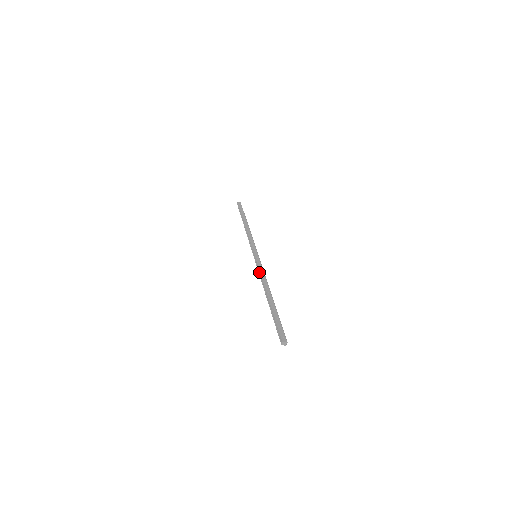
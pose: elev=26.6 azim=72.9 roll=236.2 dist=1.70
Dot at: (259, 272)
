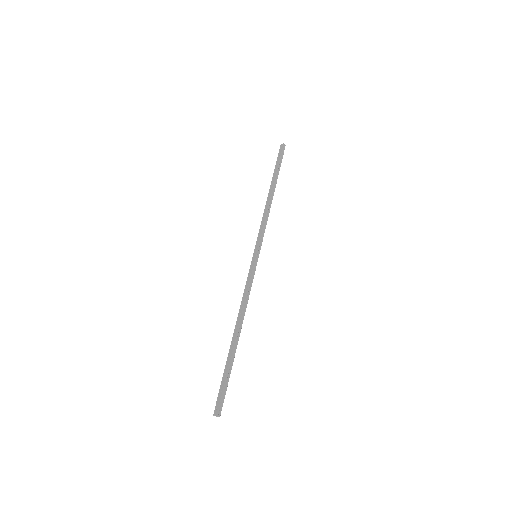
Dot at: (246, 288)
